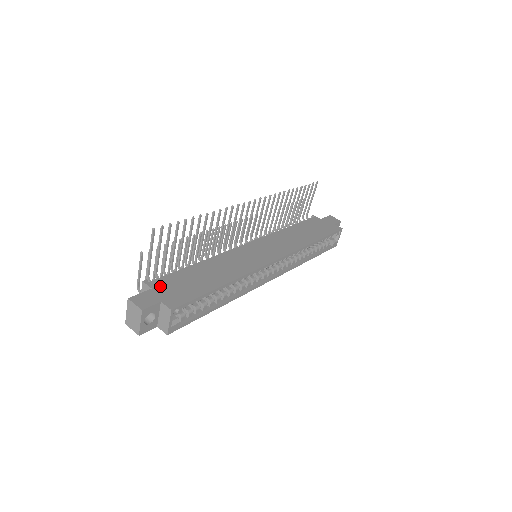
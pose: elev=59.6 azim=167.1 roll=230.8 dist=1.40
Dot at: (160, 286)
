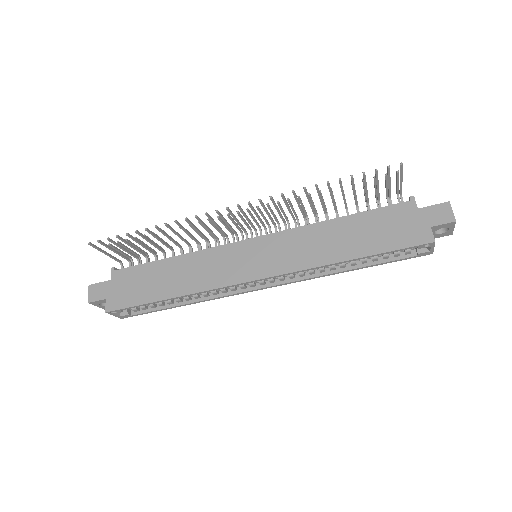
Dot at: (118, 279)
